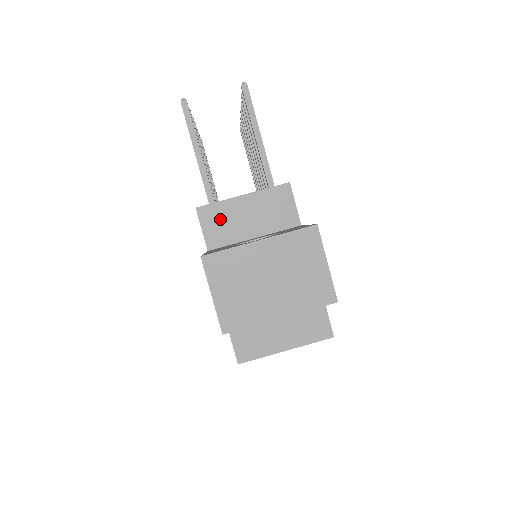
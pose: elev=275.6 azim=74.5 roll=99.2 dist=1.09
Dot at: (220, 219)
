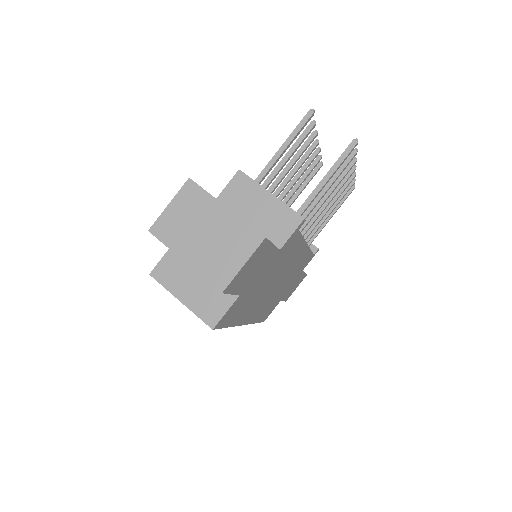
Dot at: (243, 191)
